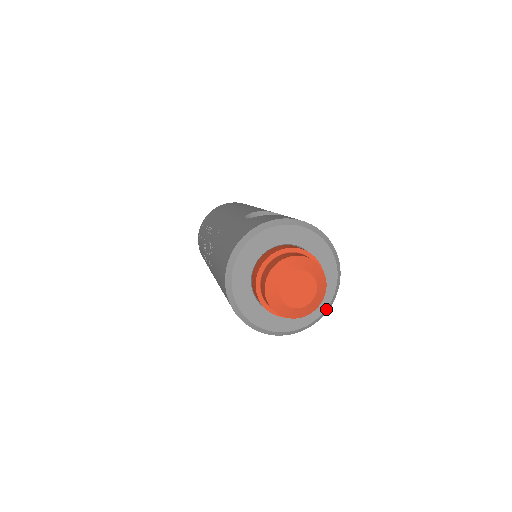
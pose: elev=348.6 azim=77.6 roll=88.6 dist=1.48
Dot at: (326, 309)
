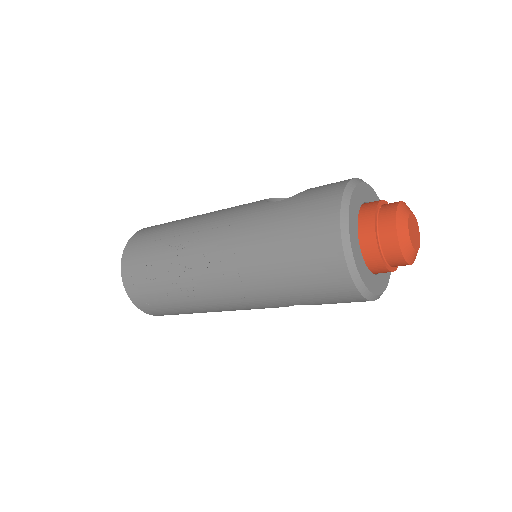
Dot at: occluded
